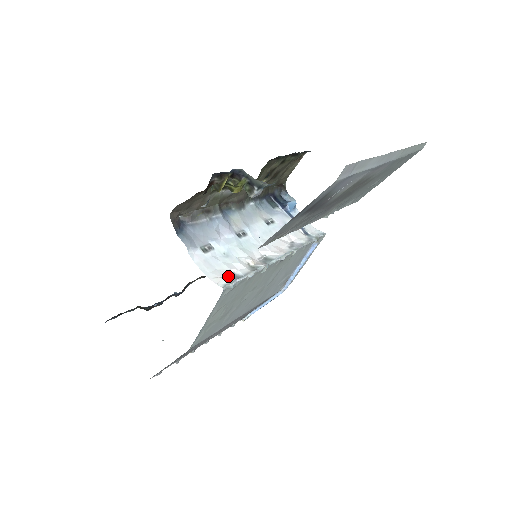
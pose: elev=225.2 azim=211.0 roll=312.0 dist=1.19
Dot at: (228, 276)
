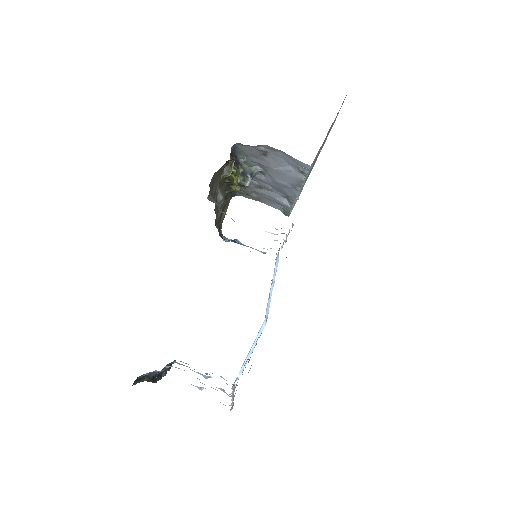
Dot at: occluded
